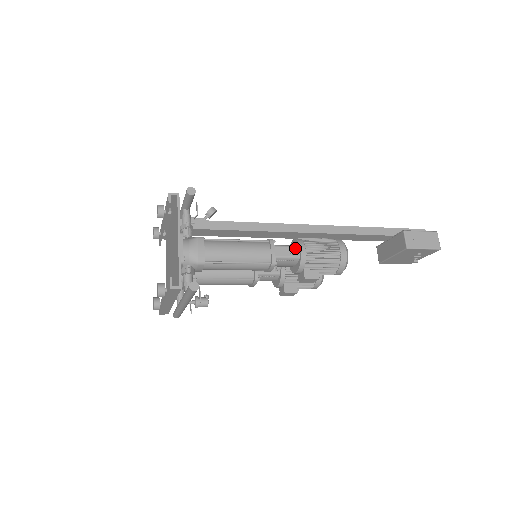
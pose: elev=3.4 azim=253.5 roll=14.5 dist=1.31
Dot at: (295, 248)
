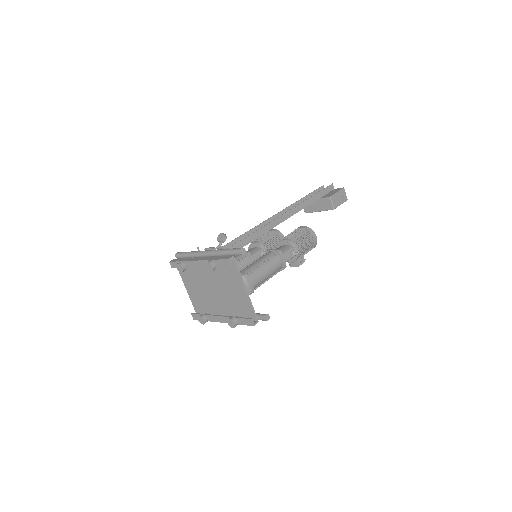
Dot at: (293, 251)
